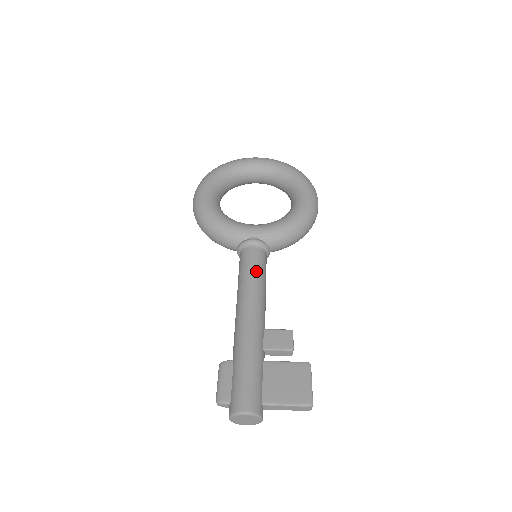
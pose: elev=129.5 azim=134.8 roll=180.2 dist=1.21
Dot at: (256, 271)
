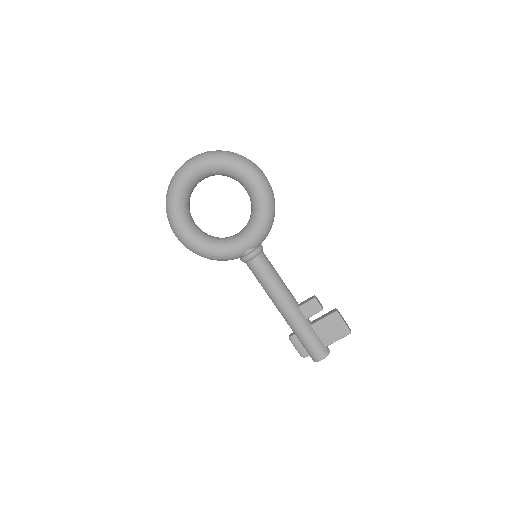
Dot at: (268, 277)
